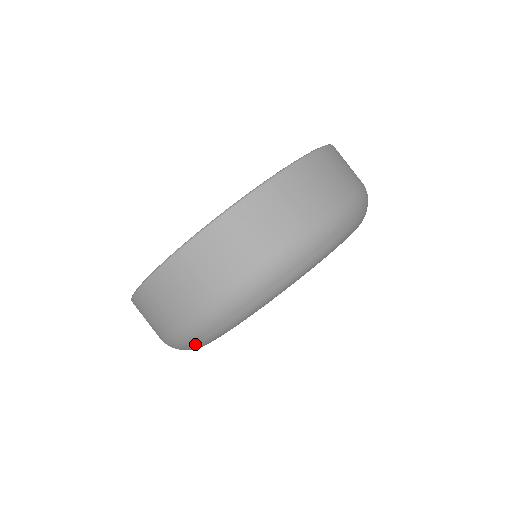
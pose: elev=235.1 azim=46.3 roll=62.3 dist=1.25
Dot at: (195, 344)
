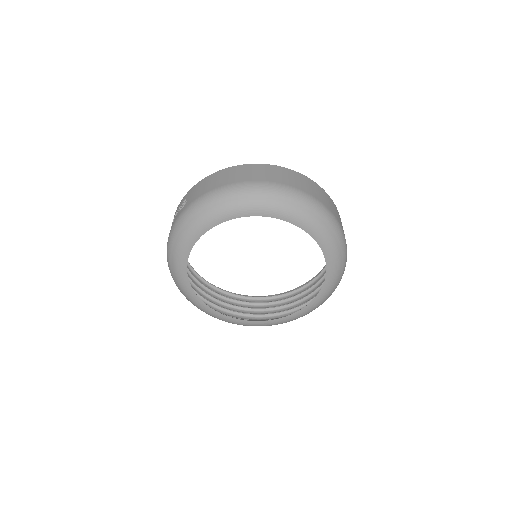
Dot at: (220, 204)
